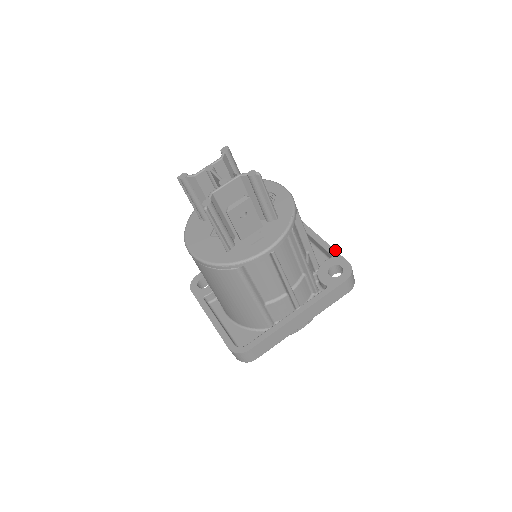
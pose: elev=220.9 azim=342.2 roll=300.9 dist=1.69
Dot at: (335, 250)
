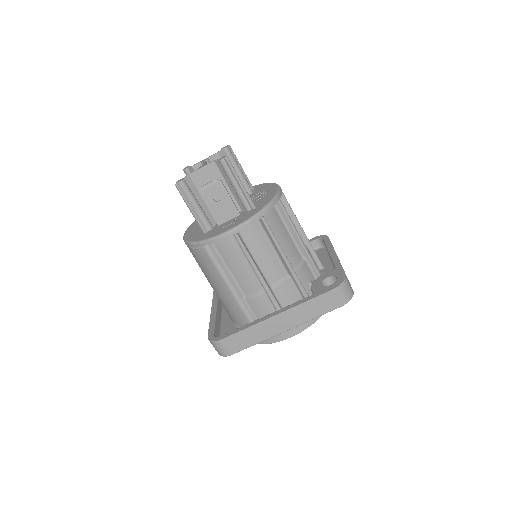
Dot at: (340, 263)
